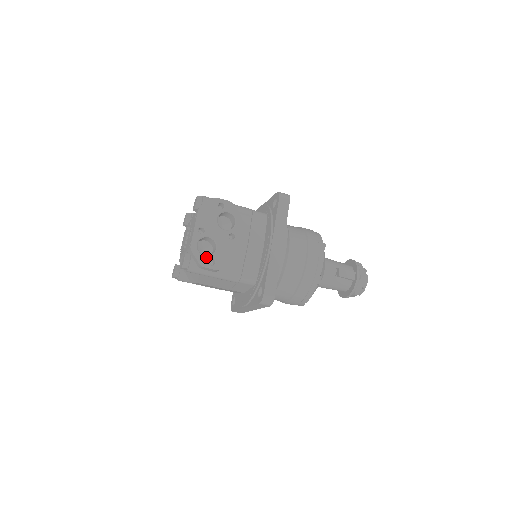
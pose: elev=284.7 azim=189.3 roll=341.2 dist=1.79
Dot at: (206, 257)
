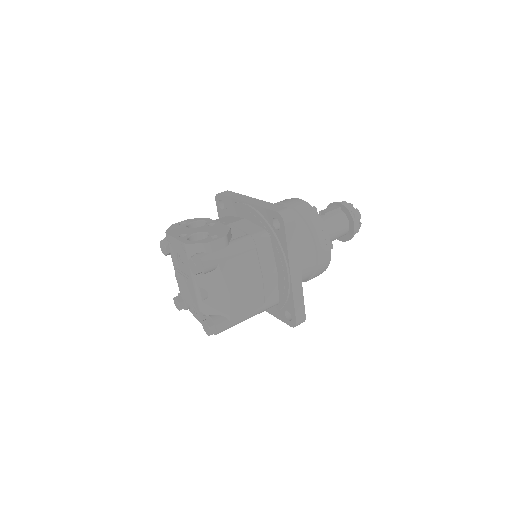
Dot at: (205, 239)
